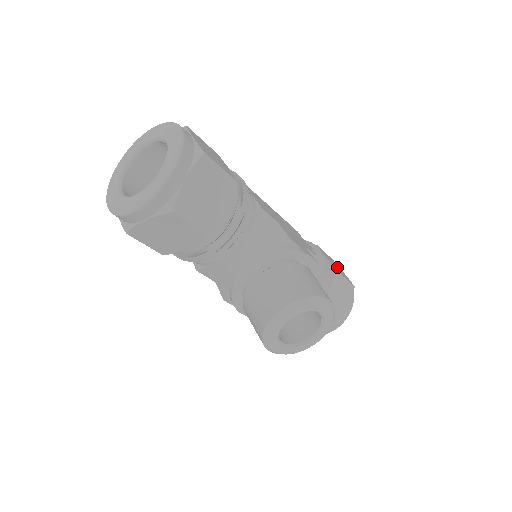
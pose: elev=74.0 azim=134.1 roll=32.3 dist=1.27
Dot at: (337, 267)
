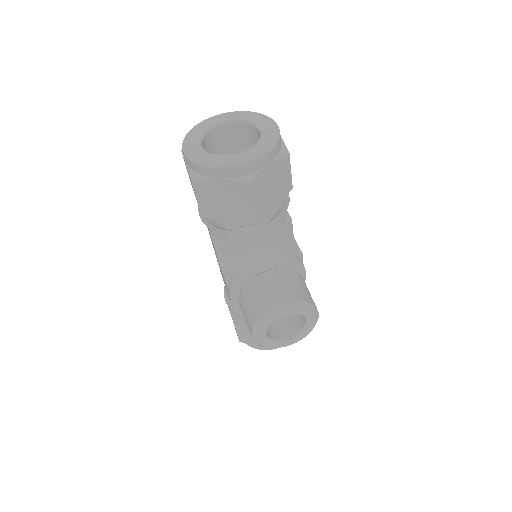
Dot at: occluded
